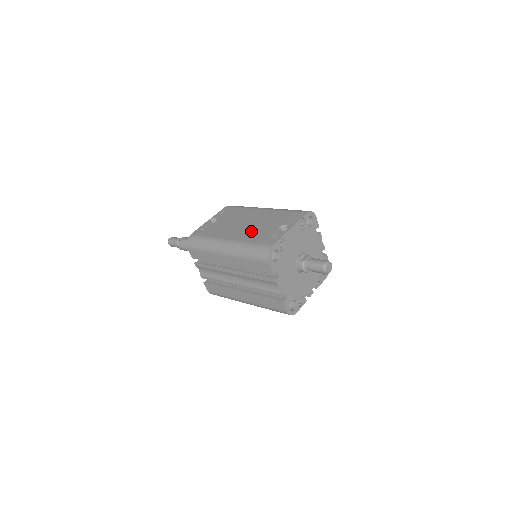
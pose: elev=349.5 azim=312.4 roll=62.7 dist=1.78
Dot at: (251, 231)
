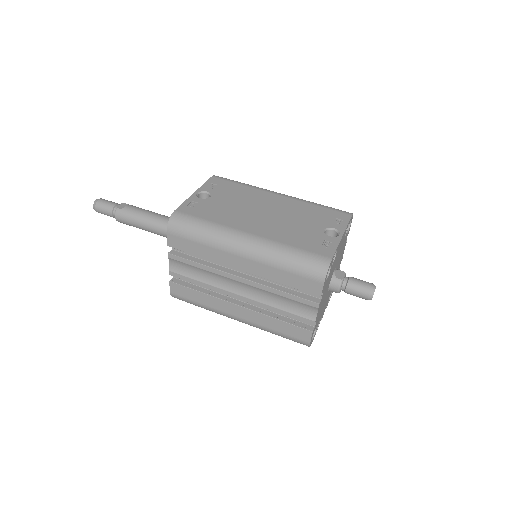
Dot at: (282, 227)
